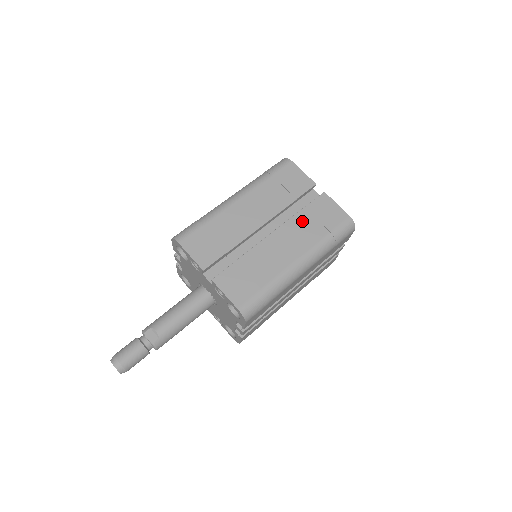
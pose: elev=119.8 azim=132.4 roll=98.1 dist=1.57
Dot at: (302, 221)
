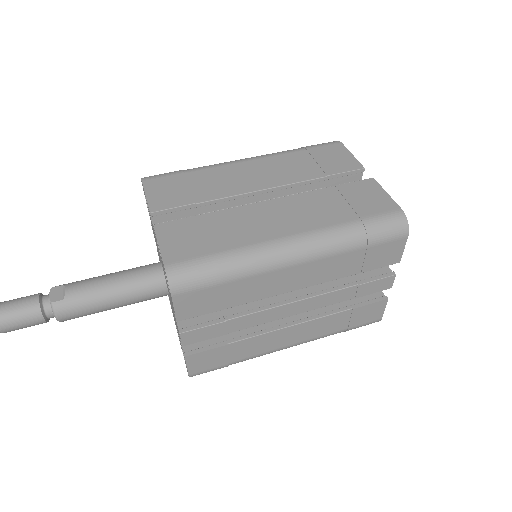
Dot at: (323, 198)
